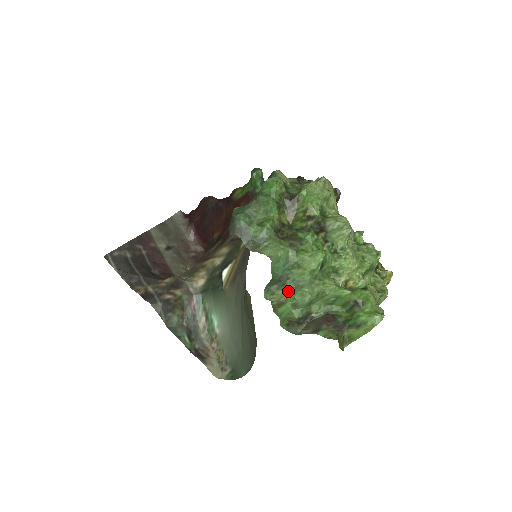
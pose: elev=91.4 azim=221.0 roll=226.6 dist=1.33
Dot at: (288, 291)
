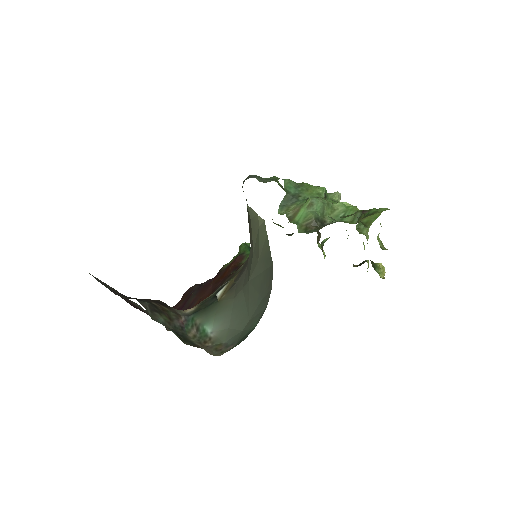
Dot at: (301, 202)
